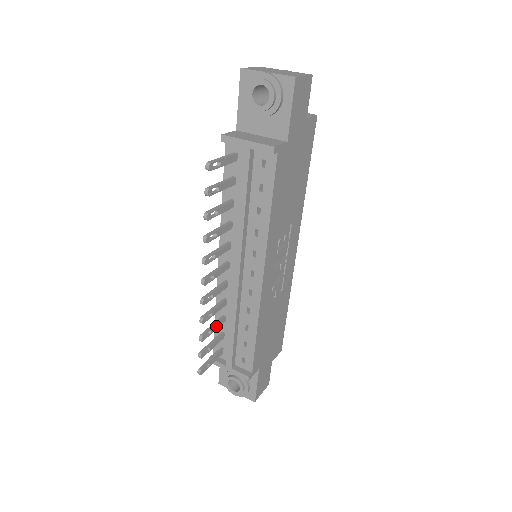
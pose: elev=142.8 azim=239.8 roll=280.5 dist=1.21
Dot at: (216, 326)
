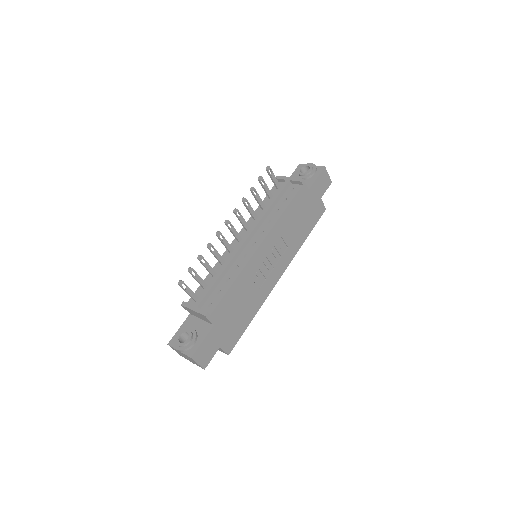
Dot at: (209, 267)
